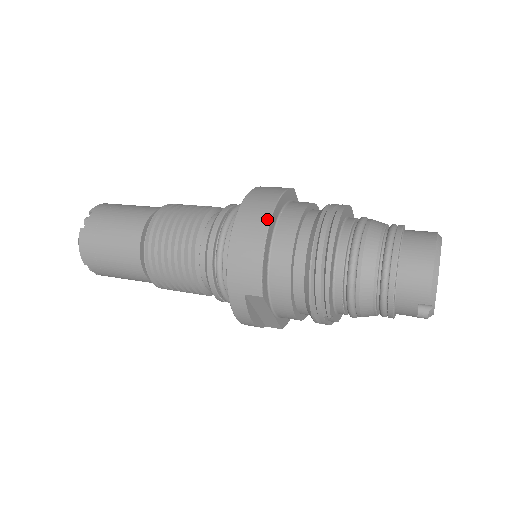
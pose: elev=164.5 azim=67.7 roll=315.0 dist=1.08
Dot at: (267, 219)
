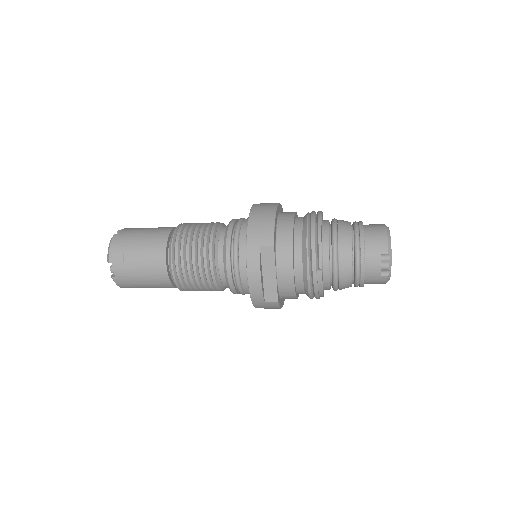
Dot at: (275, 205)
